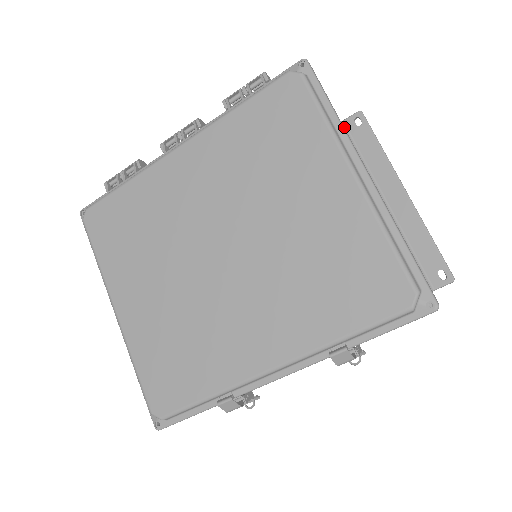
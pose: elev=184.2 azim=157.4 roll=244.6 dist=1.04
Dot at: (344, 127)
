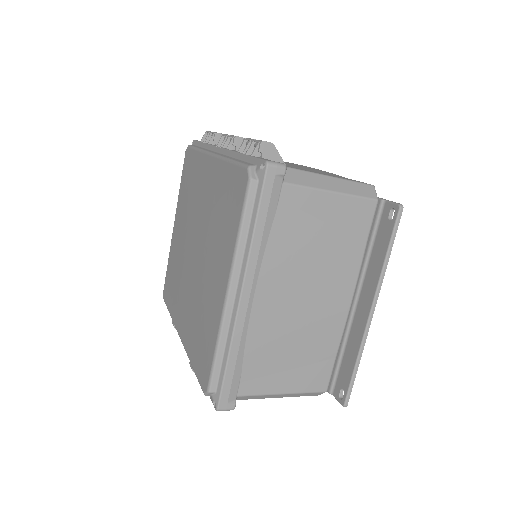
Dot at: (380, 208)
